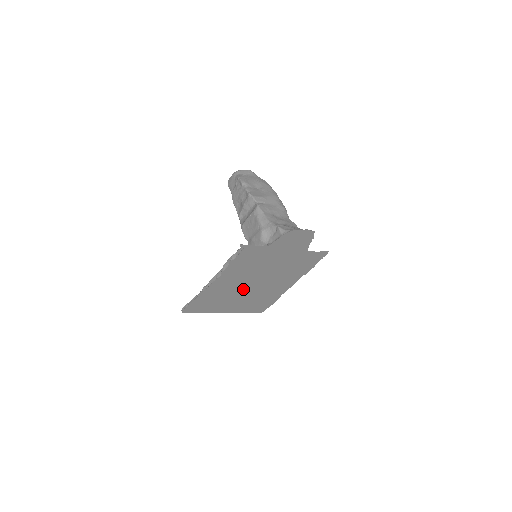
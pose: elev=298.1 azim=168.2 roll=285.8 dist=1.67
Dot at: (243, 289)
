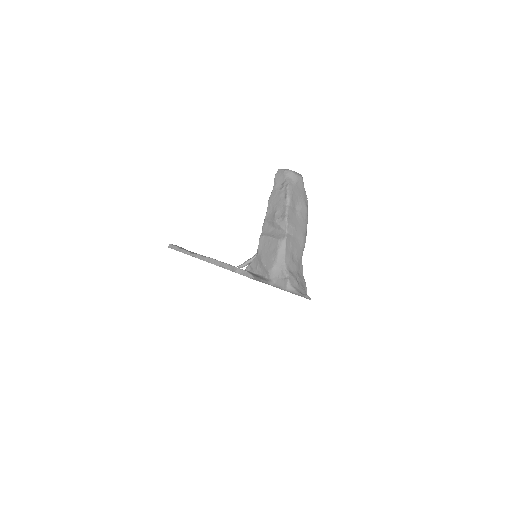
Dot at: occluded
